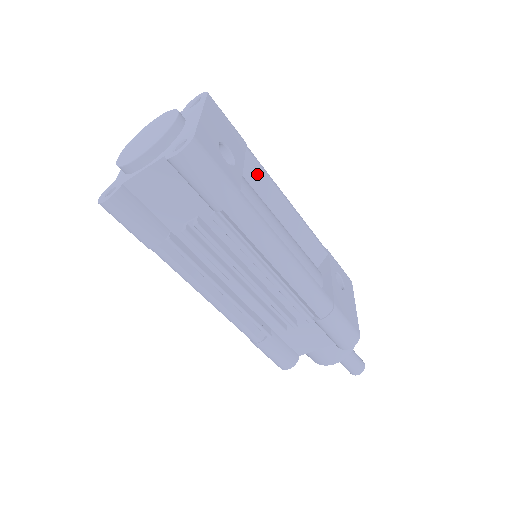
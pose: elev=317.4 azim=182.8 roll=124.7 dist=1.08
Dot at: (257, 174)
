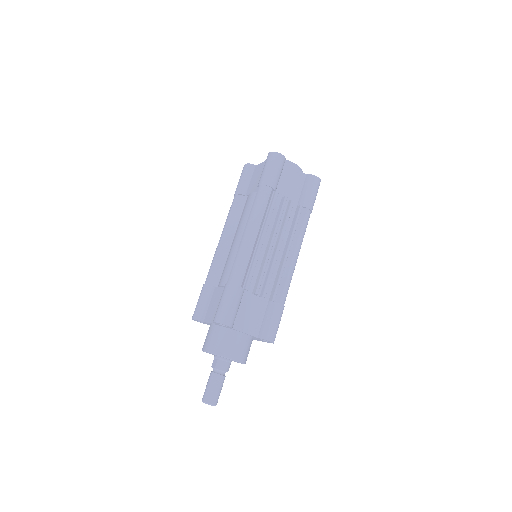
Dot at: occluded
